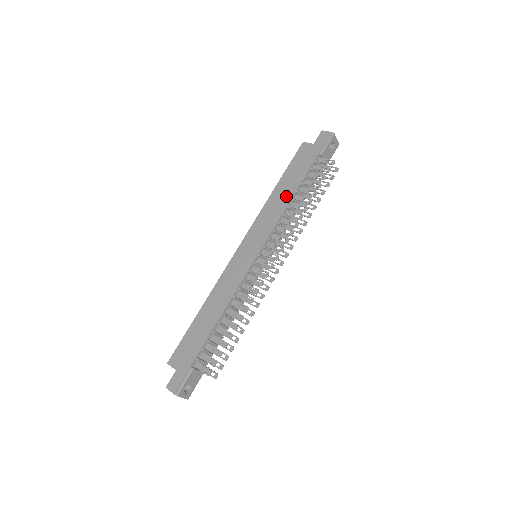
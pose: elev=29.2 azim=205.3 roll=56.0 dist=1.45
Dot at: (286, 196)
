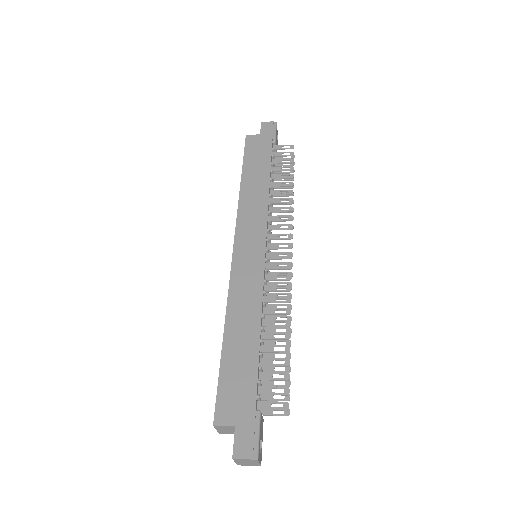
Dot at: (261, 185)
